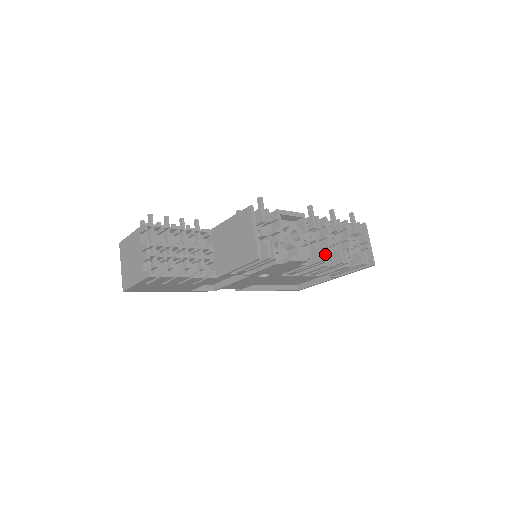
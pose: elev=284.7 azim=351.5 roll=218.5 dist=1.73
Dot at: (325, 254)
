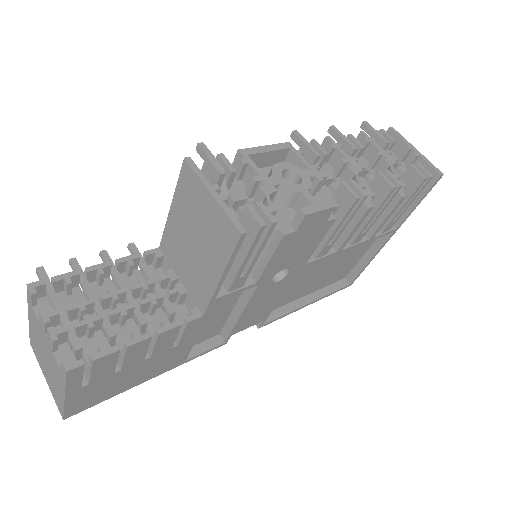
Dot at: (357, 186)
